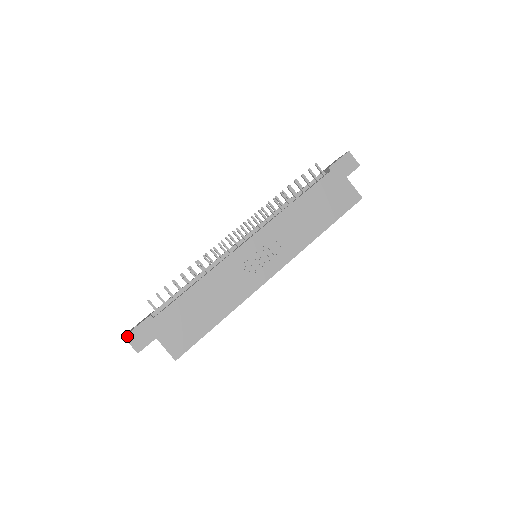
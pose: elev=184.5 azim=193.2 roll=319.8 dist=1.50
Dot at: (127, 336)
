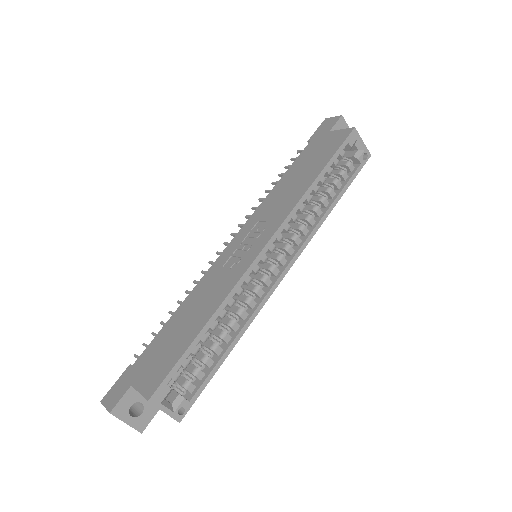
Dot at: (104, 399)
